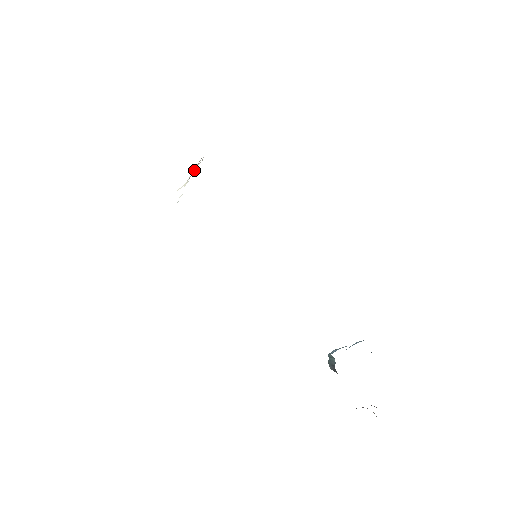
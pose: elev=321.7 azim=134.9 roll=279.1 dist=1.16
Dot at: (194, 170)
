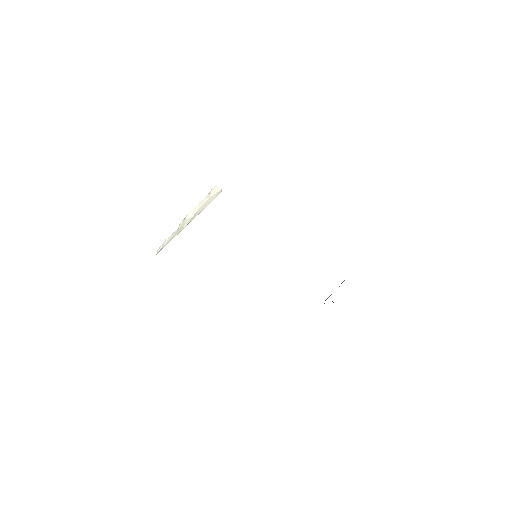
Dot at: (195, 206)
